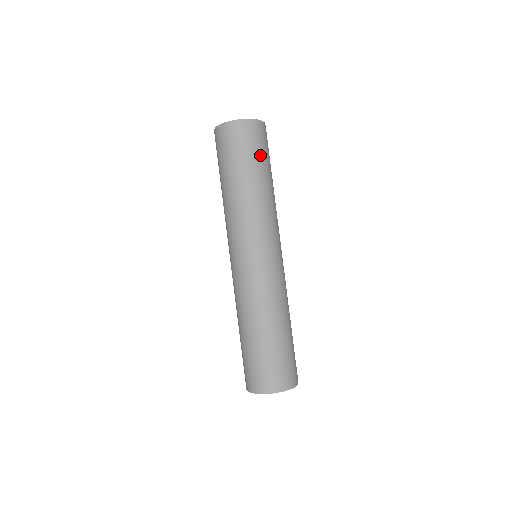
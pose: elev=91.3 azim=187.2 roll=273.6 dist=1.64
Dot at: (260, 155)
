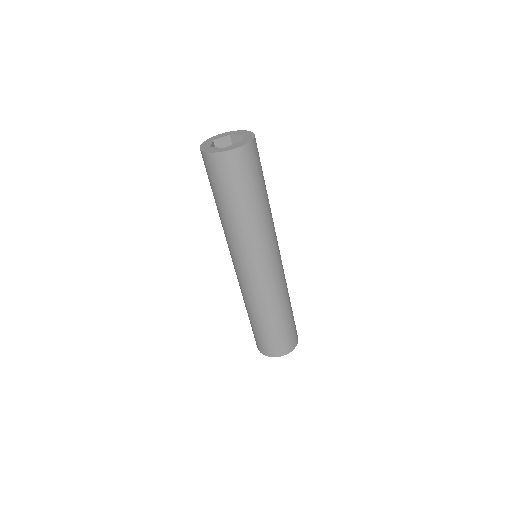
Dot at: (248, 183)
